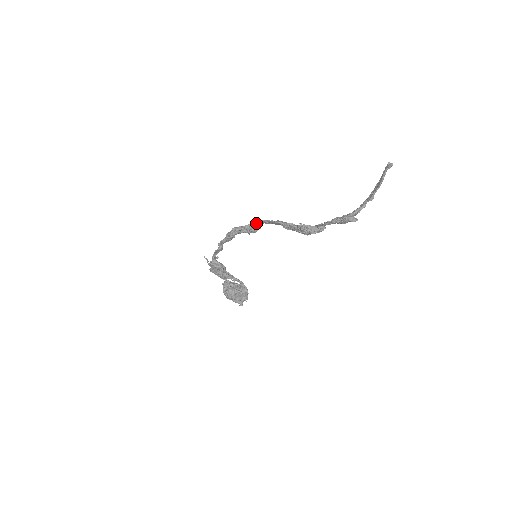
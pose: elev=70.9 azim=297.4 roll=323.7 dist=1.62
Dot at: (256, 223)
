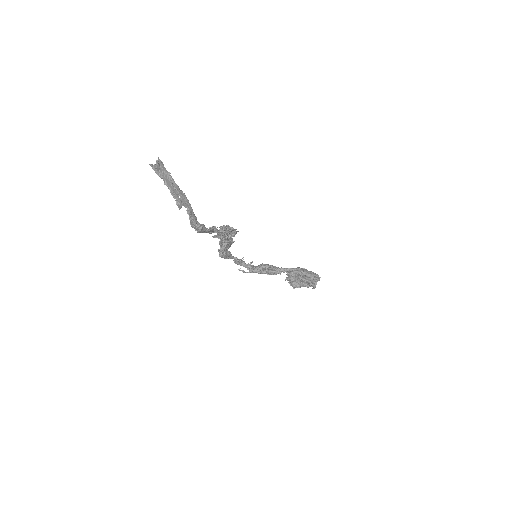
Dot at: occluded
